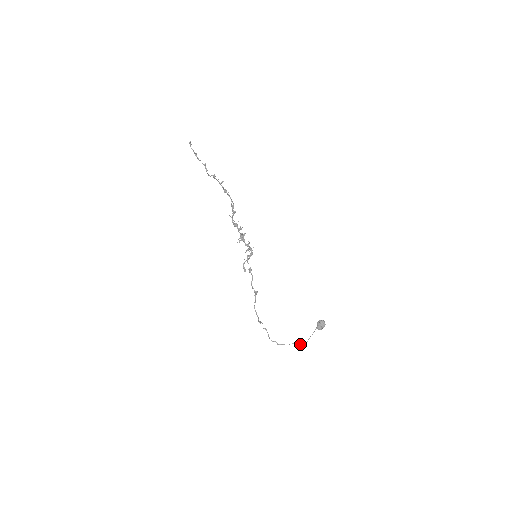
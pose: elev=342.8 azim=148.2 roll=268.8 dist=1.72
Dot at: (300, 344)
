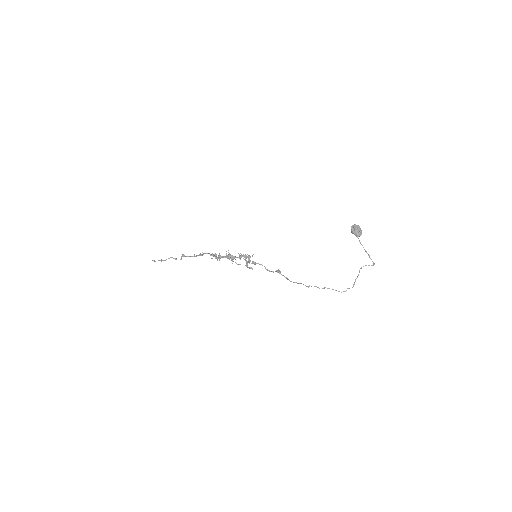
Dot at: occluded
